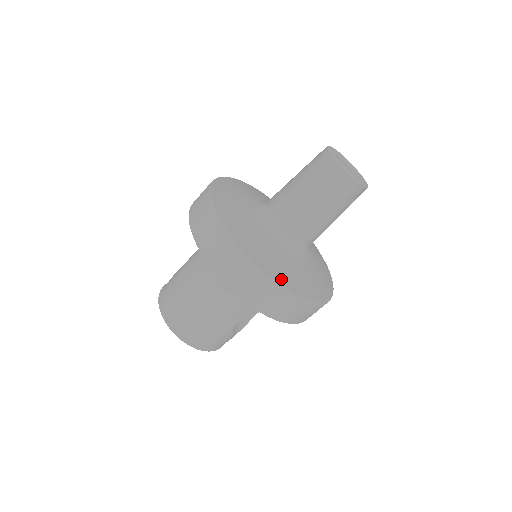
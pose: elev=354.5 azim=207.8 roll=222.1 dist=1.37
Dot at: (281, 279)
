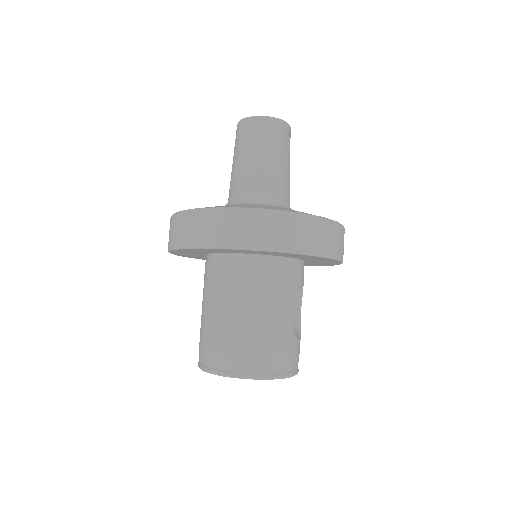
Dot at: occluded
